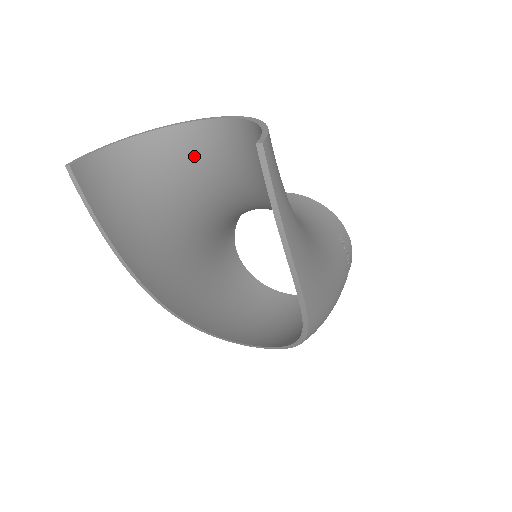
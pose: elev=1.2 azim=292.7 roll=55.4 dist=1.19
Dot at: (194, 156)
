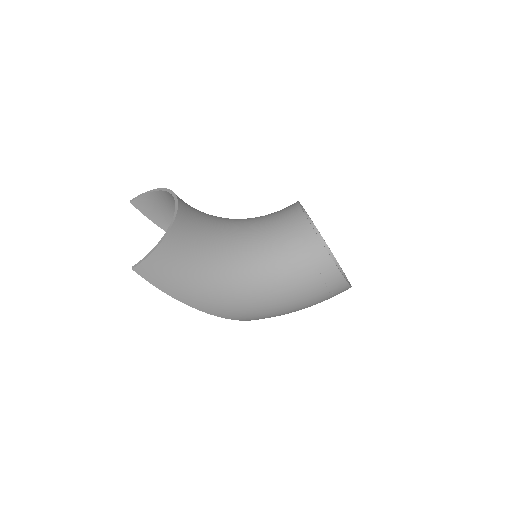
Dot at: occluded
